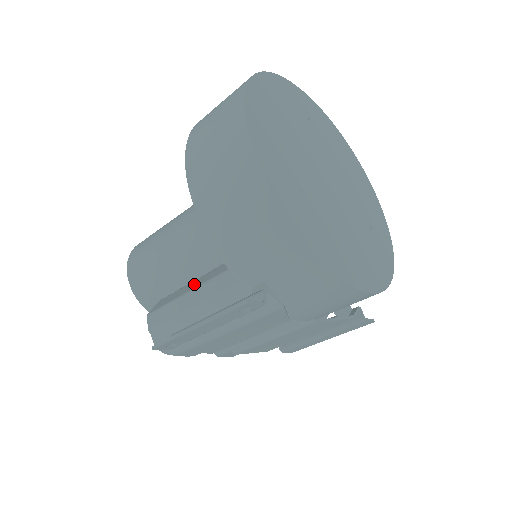
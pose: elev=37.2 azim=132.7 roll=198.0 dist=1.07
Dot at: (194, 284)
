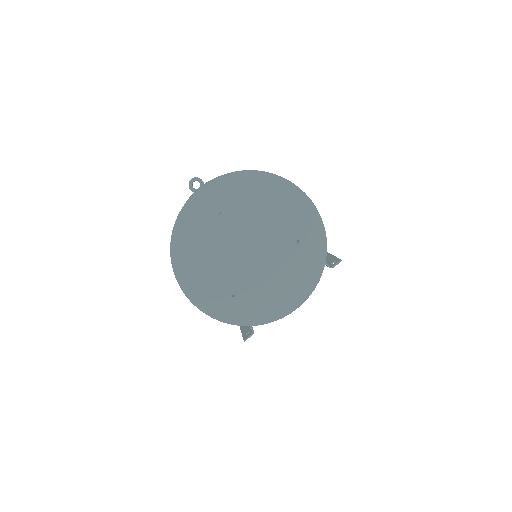
Dot at: occluded
